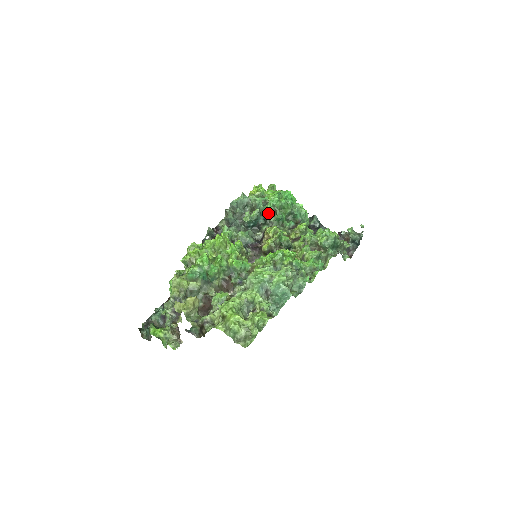
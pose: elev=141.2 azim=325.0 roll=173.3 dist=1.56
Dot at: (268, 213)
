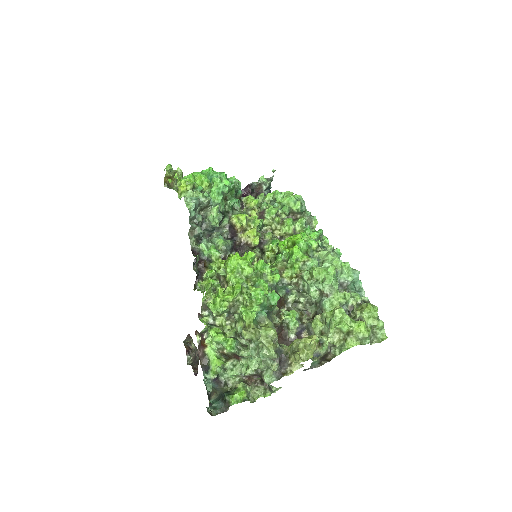
Dot at: (221, 204)
